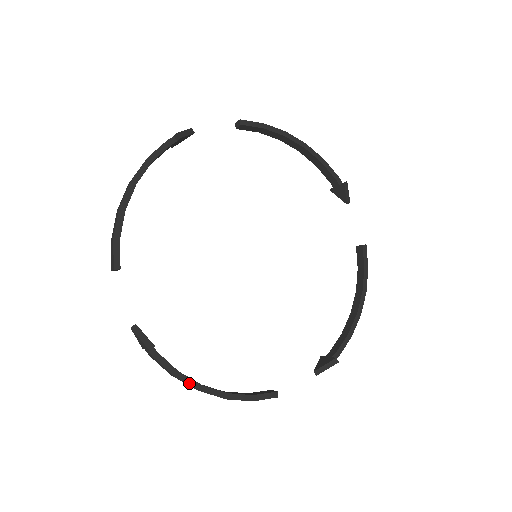
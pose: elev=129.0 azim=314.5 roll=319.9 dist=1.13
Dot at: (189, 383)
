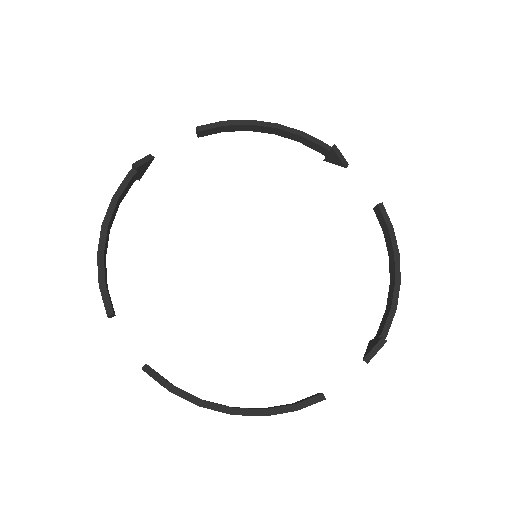
Dot at: (218, 409)
